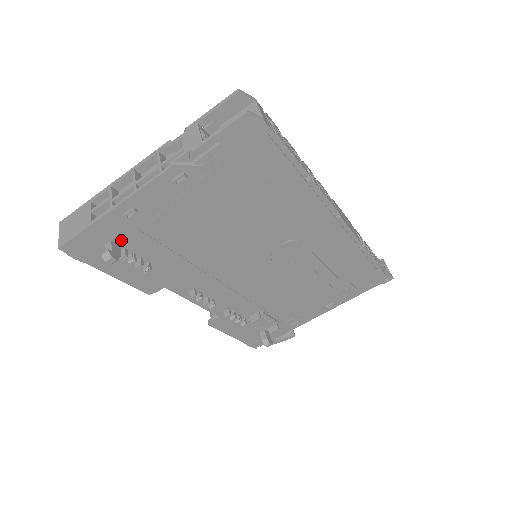
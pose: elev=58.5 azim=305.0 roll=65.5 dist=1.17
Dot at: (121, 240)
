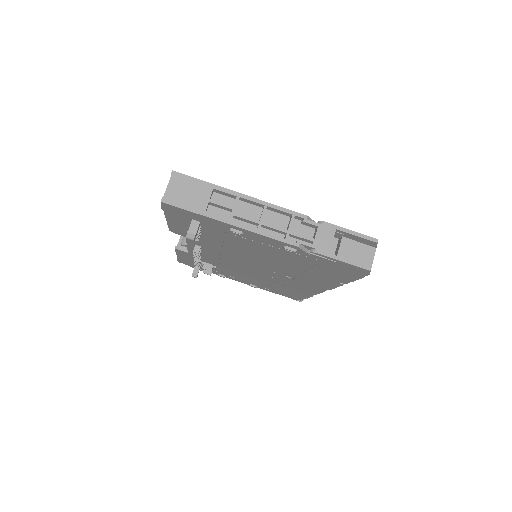
Dot at: (206, 225)
